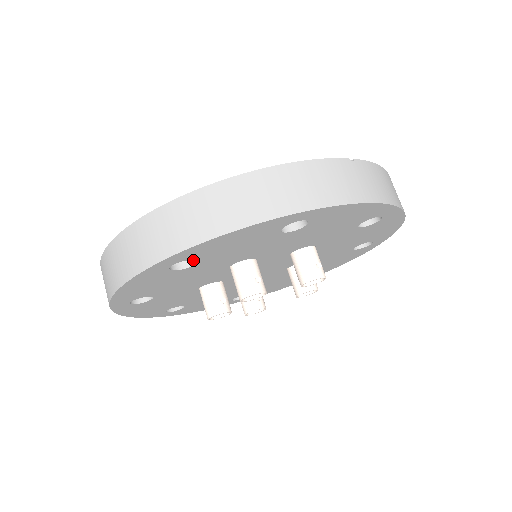
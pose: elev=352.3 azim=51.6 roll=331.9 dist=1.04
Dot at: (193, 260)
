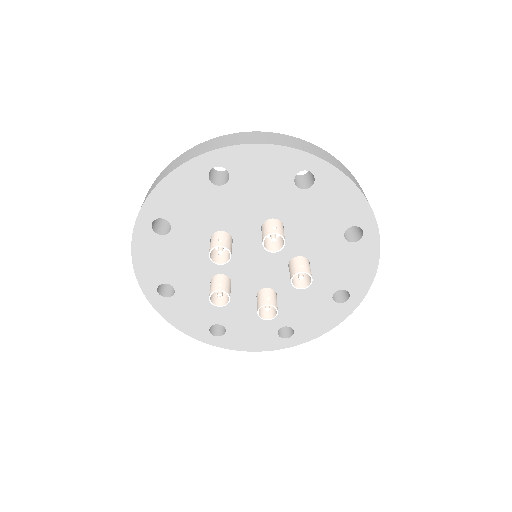
Dot at: (171, 226)
